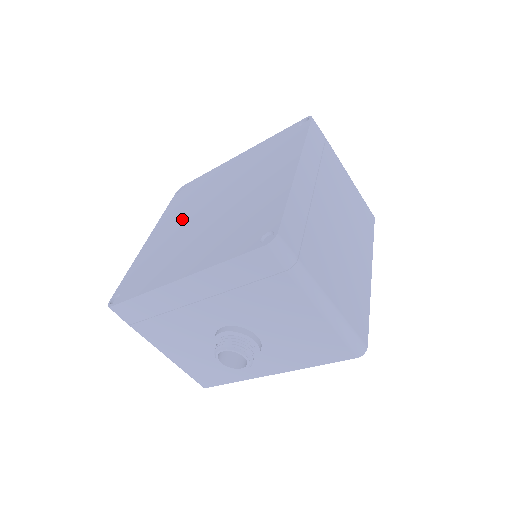
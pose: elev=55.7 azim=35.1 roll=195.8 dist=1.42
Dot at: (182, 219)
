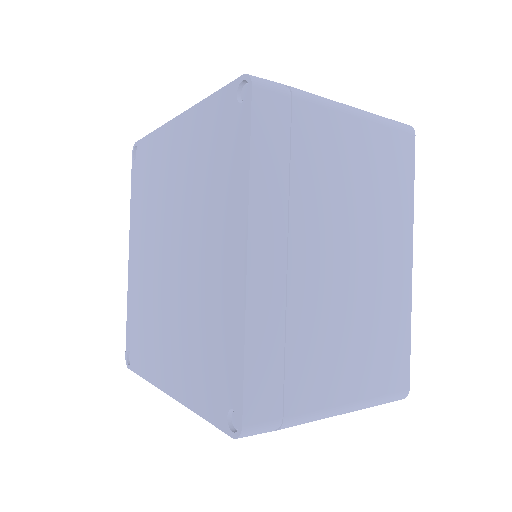
Dot at: (149, 246)
